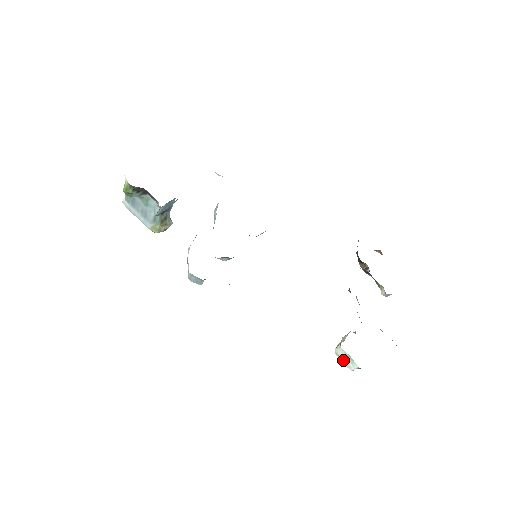
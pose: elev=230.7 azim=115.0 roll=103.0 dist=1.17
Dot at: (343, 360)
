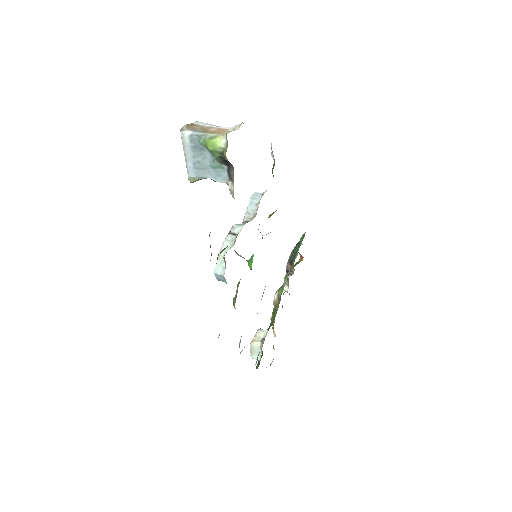
Dot at: (253, 351)
